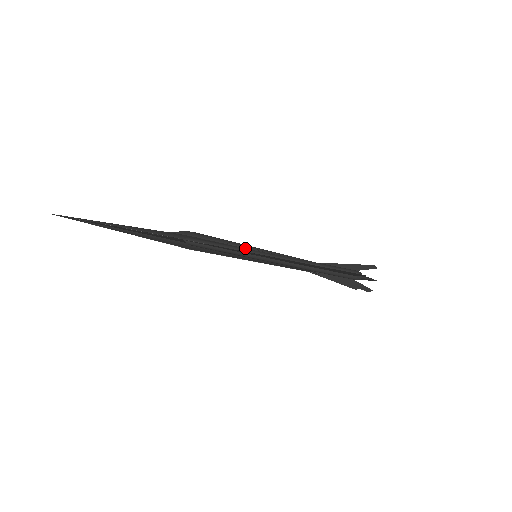
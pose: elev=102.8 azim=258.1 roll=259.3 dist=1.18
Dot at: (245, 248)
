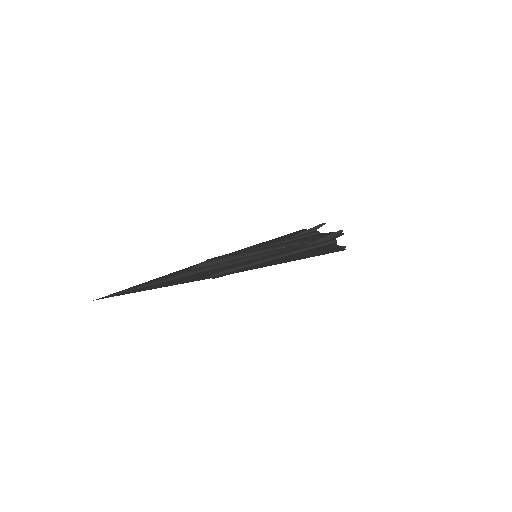
Dot at: (248, 256)
